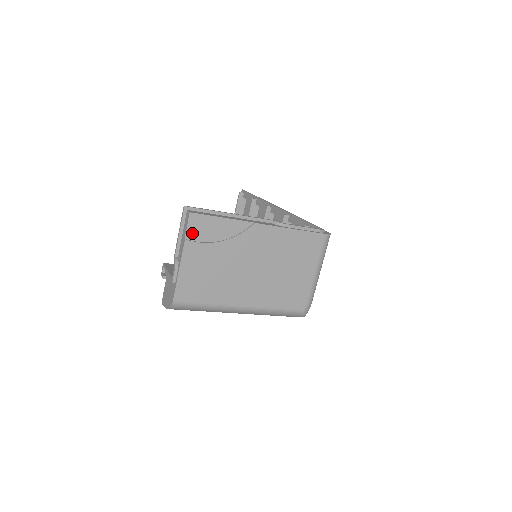
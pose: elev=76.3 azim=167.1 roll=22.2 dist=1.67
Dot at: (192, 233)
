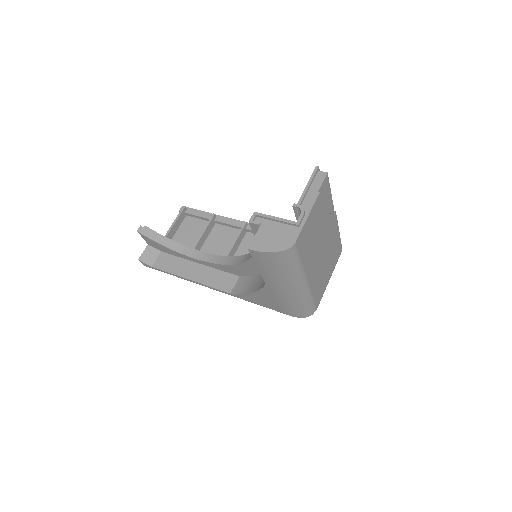
Dot at: (321, 191)
